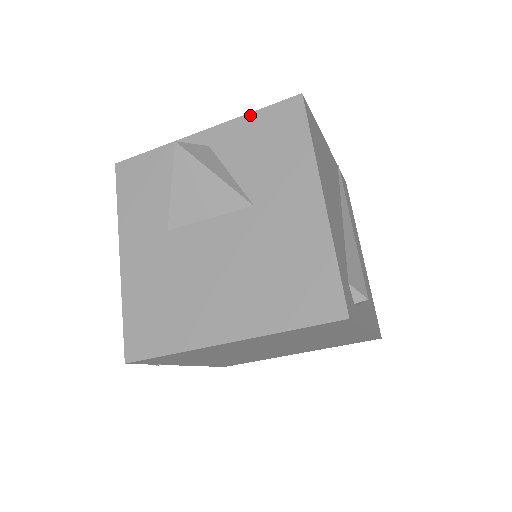
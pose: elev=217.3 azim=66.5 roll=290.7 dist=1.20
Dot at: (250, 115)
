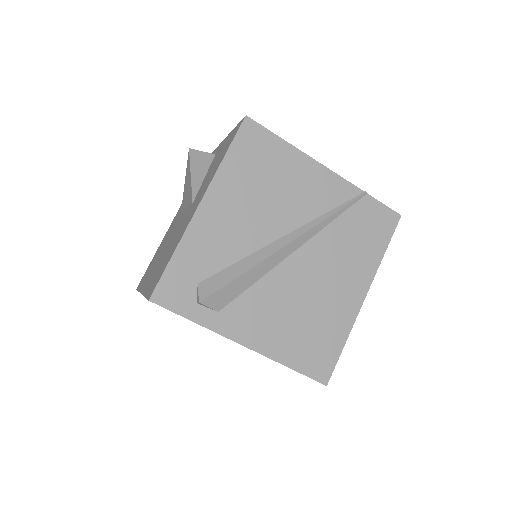
Dot at: (231, 132)
